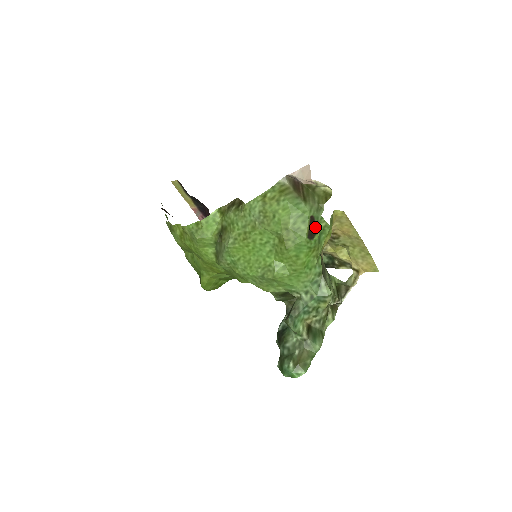
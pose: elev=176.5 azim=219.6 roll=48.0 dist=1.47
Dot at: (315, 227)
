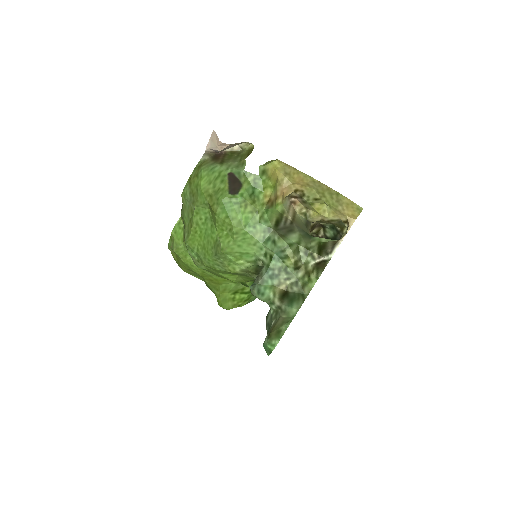
Dot at: (238, 182)
